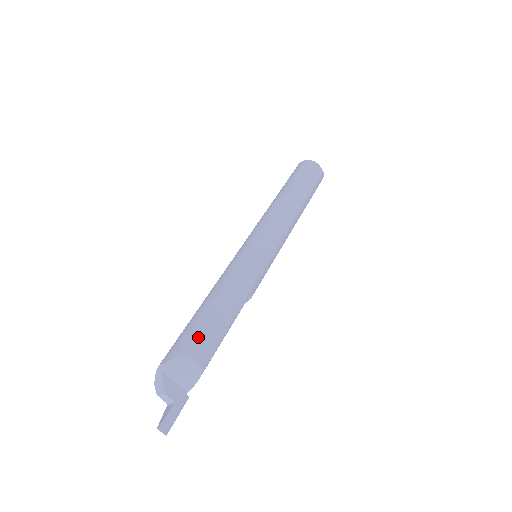
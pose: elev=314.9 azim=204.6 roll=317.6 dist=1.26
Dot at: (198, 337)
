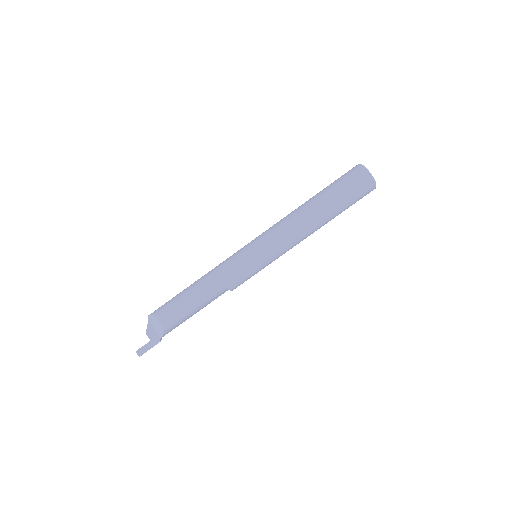
Dot at: (168, 307)
